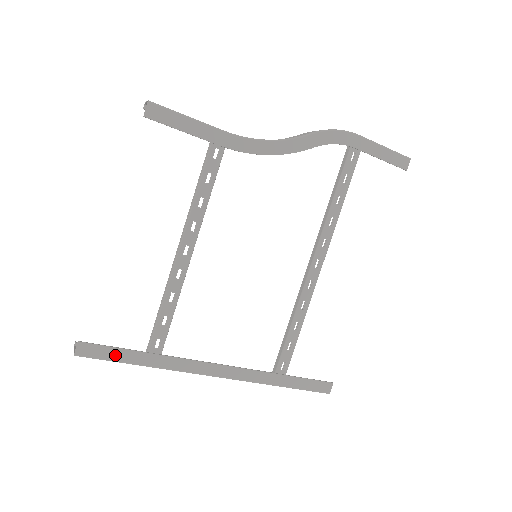
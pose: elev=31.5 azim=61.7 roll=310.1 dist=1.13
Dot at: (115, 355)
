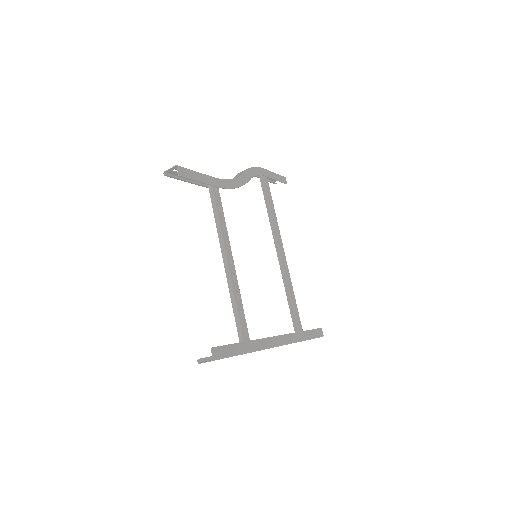
Dot at: (231, 351)
